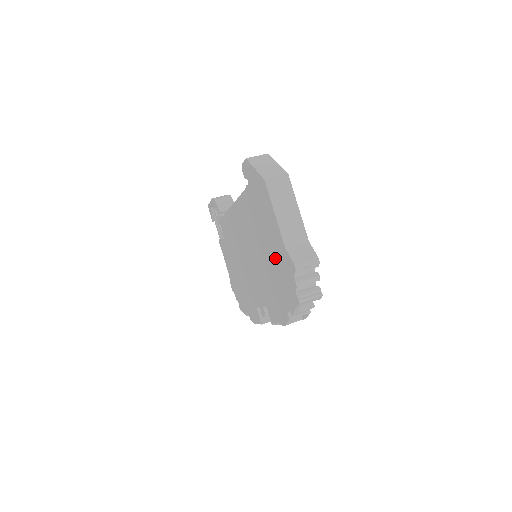
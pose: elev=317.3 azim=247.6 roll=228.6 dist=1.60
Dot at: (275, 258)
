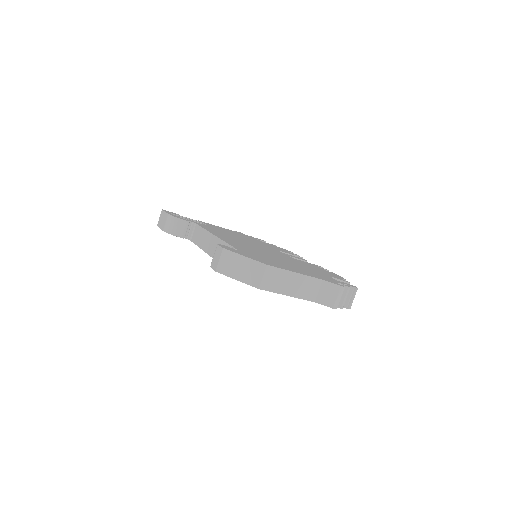
Dot at: occluded
